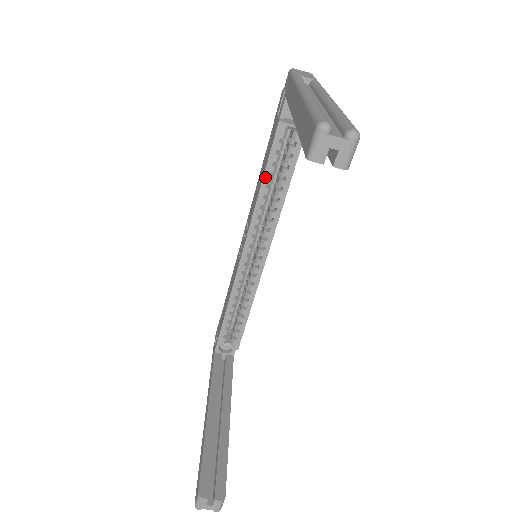
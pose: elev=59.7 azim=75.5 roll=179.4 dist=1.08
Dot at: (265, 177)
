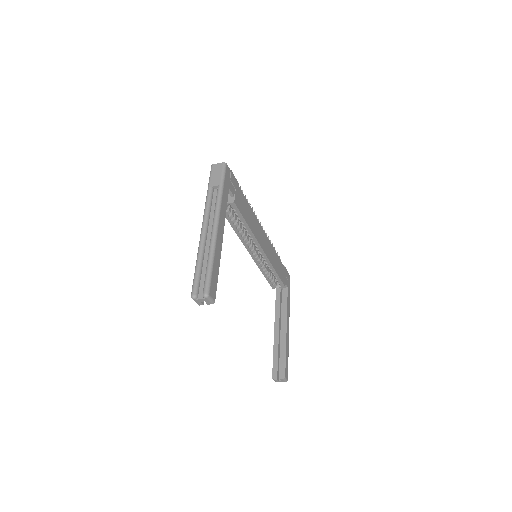
Dot at: (232, 226)
